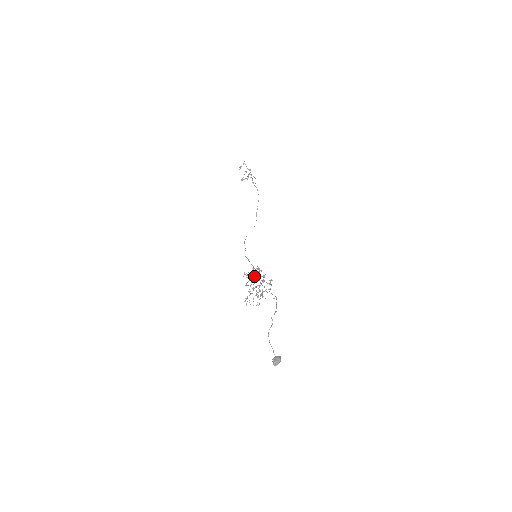
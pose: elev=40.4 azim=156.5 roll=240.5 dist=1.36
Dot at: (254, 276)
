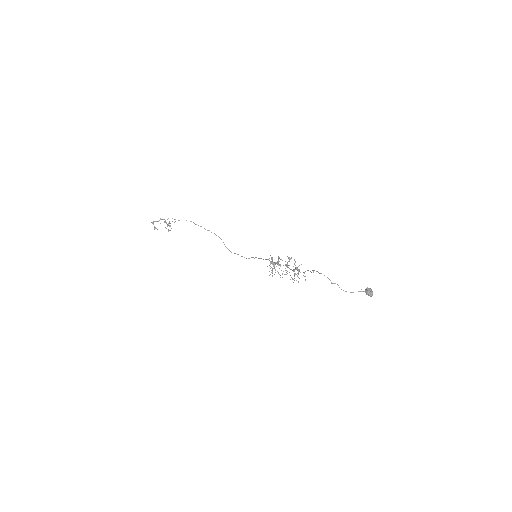
Dot at: (274, 265)
